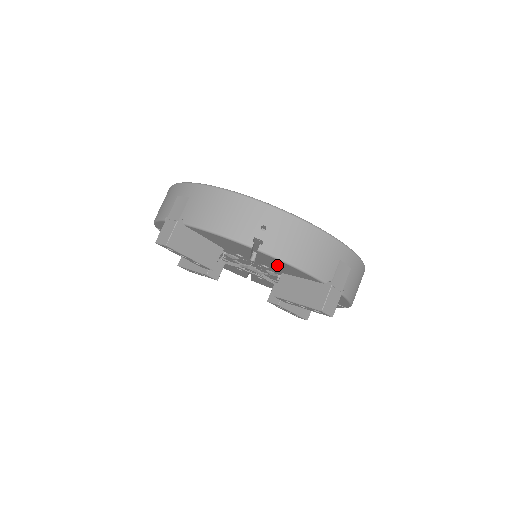
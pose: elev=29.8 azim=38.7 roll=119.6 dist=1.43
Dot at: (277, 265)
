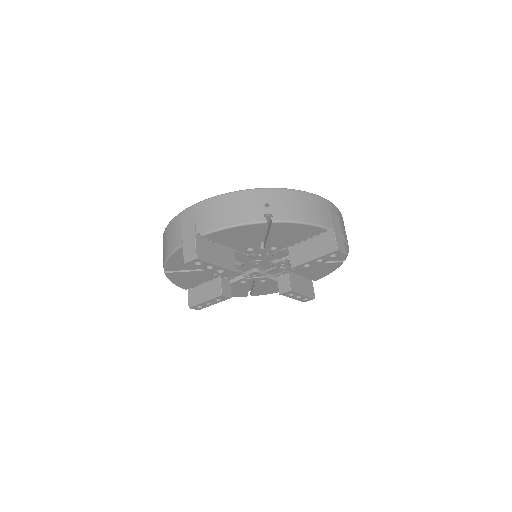
Dot at: (287, 234)
